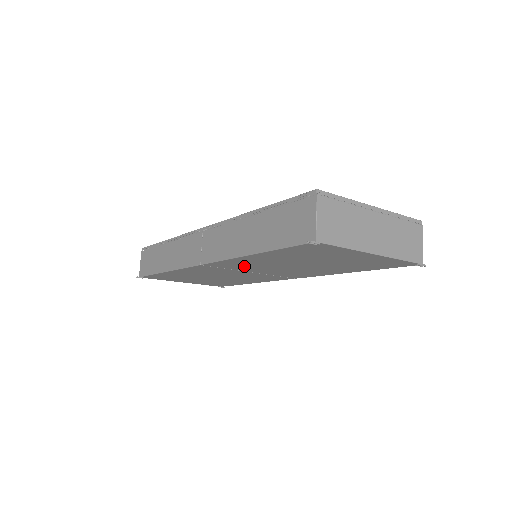
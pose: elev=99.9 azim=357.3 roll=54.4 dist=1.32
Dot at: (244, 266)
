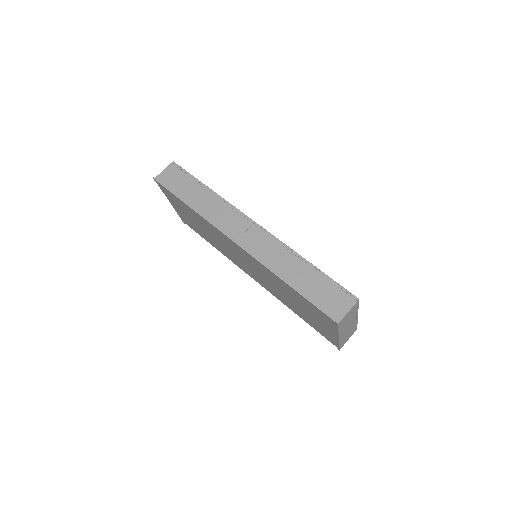
Dot at: (256, 266)
